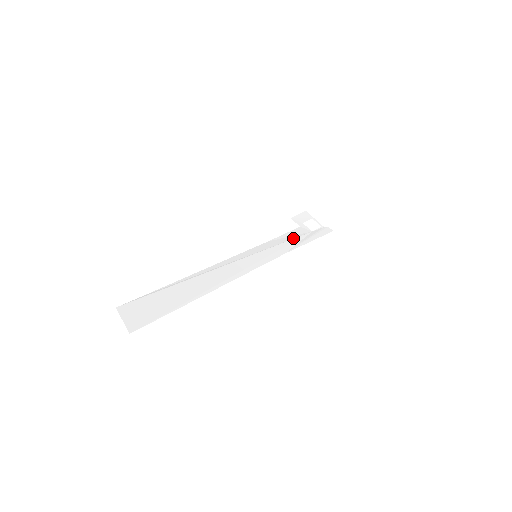
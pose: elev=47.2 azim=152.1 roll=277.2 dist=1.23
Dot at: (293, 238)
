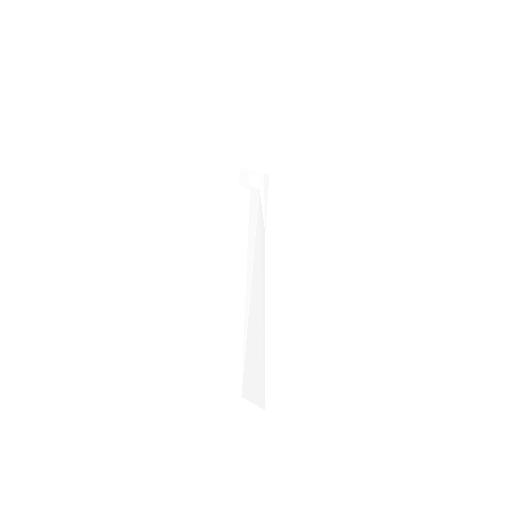
Dot at: (257, 210)
